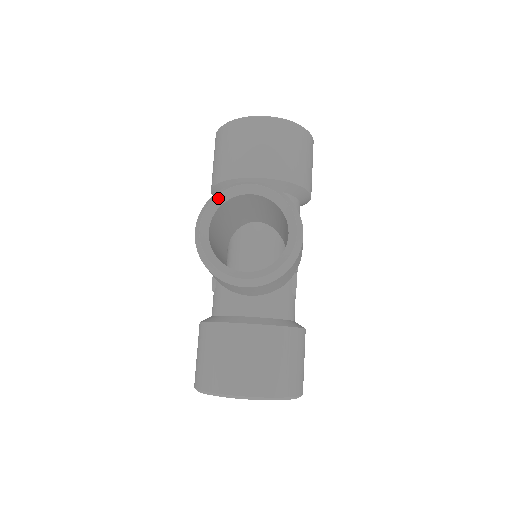
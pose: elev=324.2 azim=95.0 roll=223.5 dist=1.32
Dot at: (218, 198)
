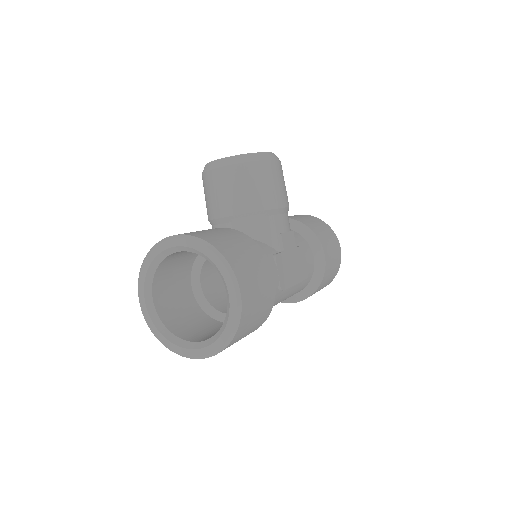
Dot at: occluded
